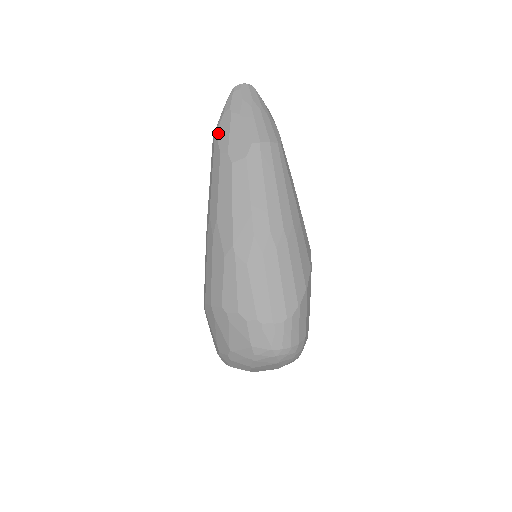
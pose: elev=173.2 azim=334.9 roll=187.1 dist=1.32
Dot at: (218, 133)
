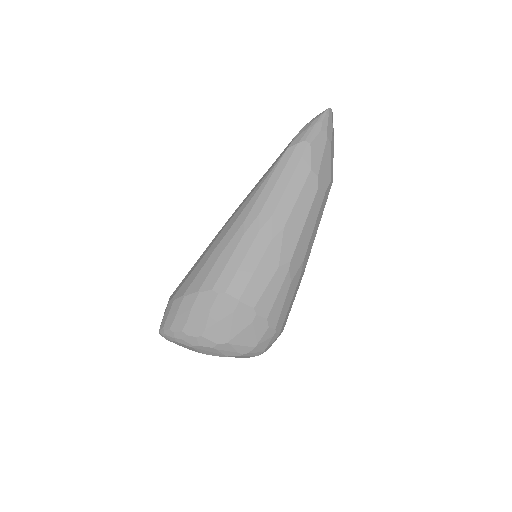
Dot at: (313, 147)
